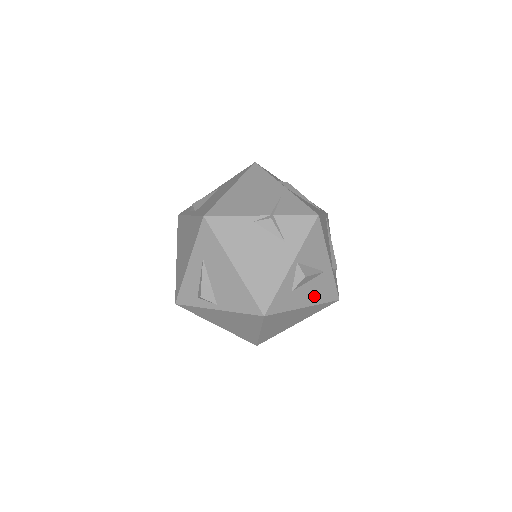
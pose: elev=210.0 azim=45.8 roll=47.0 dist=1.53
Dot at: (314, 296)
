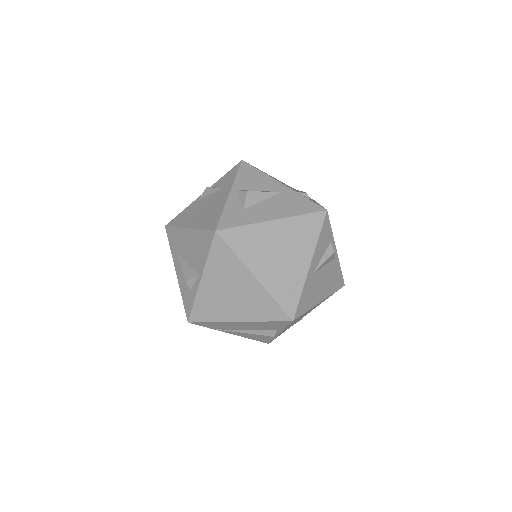
Dot at: (281, 211)
